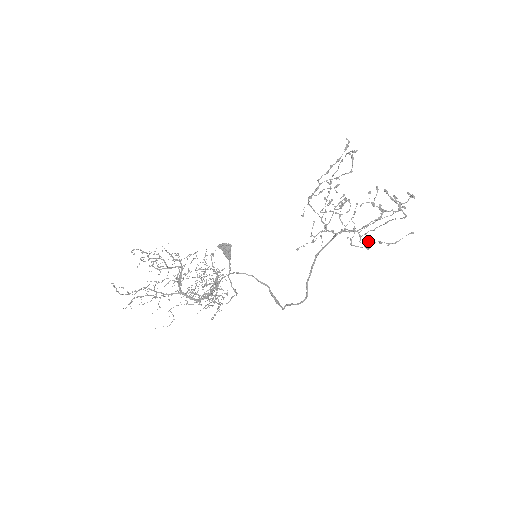
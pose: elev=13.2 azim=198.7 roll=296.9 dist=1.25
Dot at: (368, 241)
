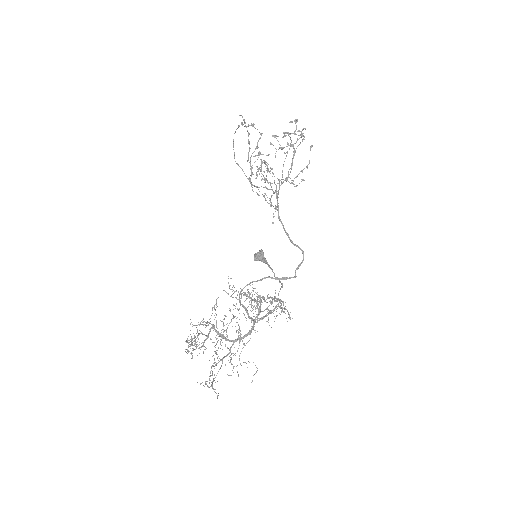
Dot at: (294, 178)
